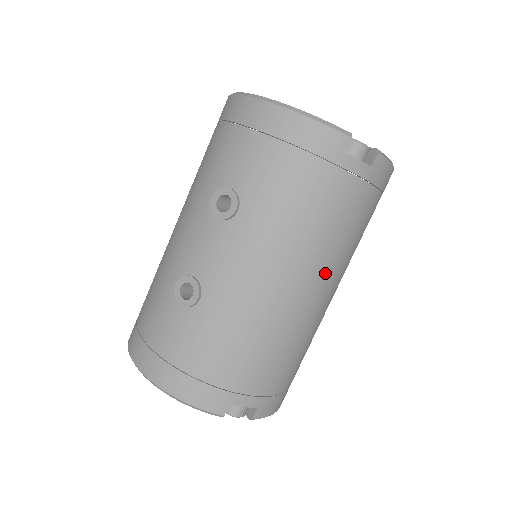
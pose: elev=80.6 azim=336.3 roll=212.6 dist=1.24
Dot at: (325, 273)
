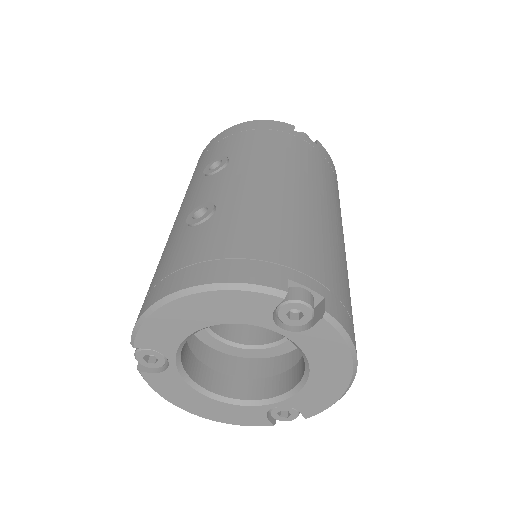
Dot at: (323, 196)
